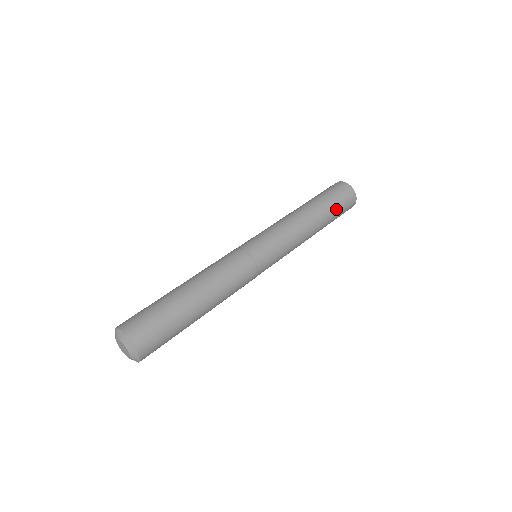
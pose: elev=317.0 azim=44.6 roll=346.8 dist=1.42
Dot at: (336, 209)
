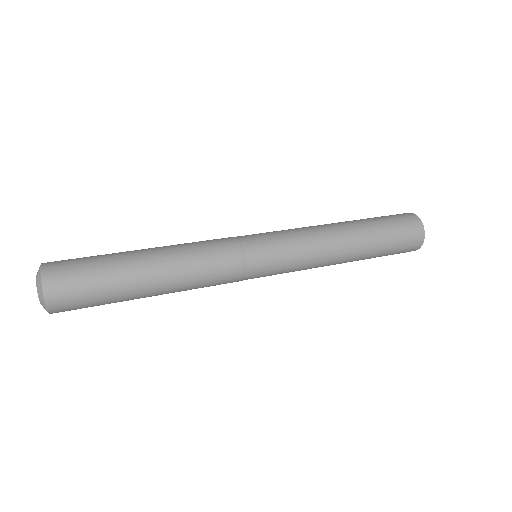
Dot at: (387, 247)
